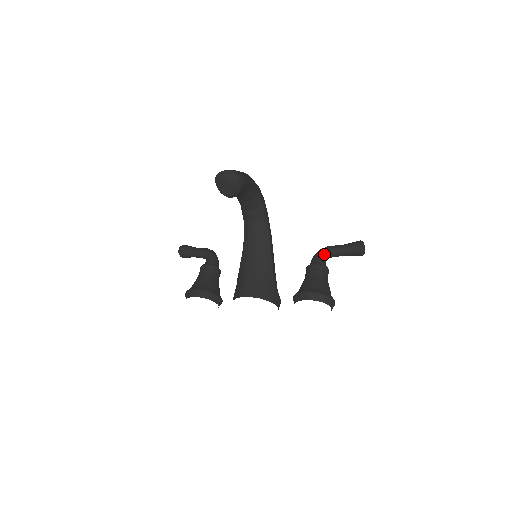
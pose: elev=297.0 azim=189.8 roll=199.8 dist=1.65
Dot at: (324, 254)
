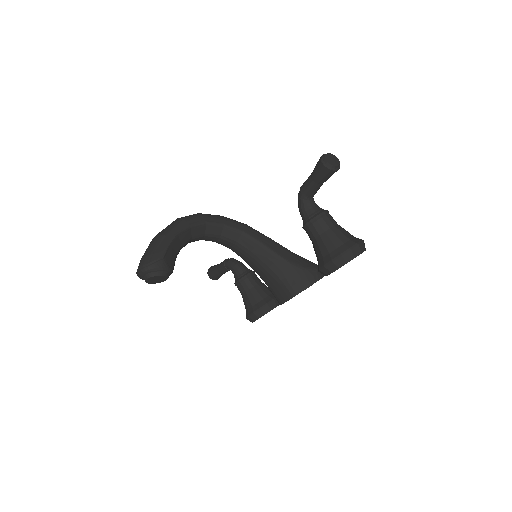
Dot at: (304, 201)
